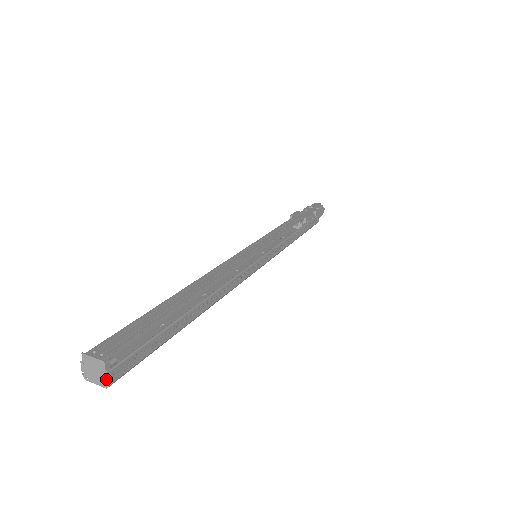
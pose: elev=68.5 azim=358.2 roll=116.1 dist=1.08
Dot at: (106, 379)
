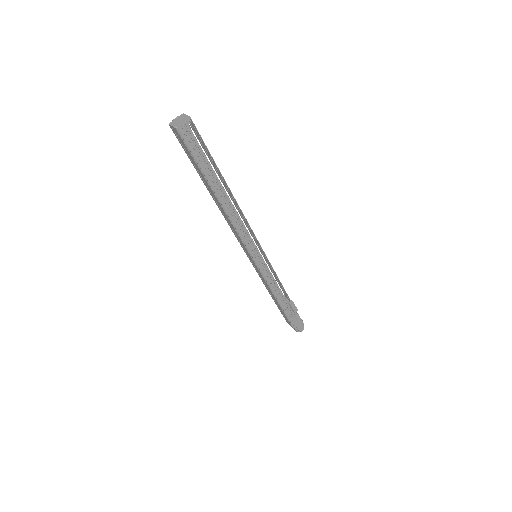
Dot at: (182, 124)
